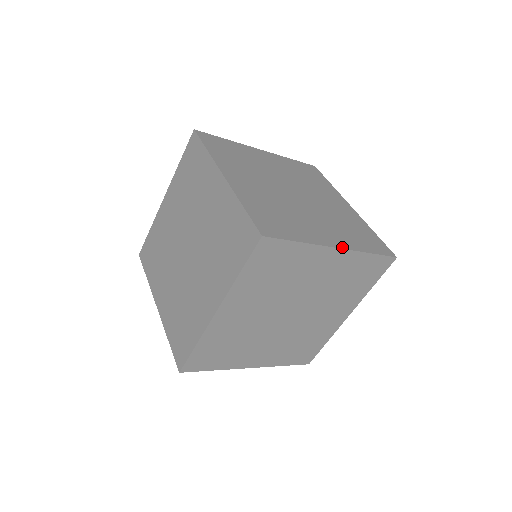
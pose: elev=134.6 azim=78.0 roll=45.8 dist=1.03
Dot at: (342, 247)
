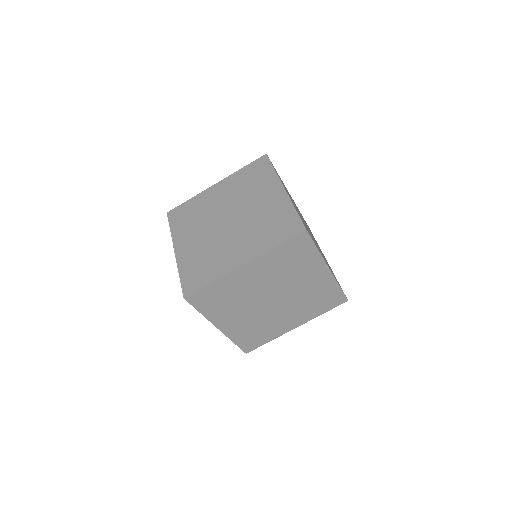
Dot at: (299, 325)
